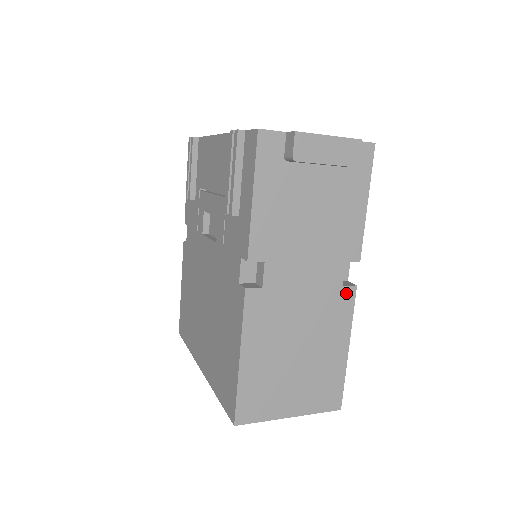
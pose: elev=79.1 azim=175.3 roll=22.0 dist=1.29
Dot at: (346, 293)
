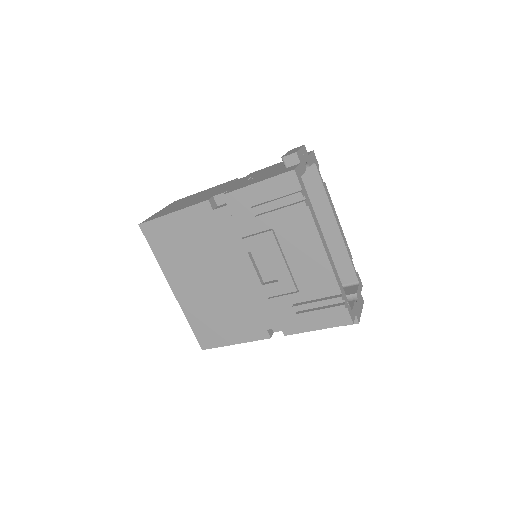
Dot at: occluded
